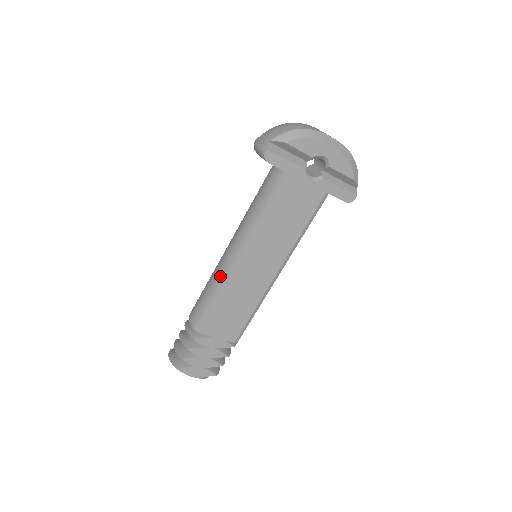
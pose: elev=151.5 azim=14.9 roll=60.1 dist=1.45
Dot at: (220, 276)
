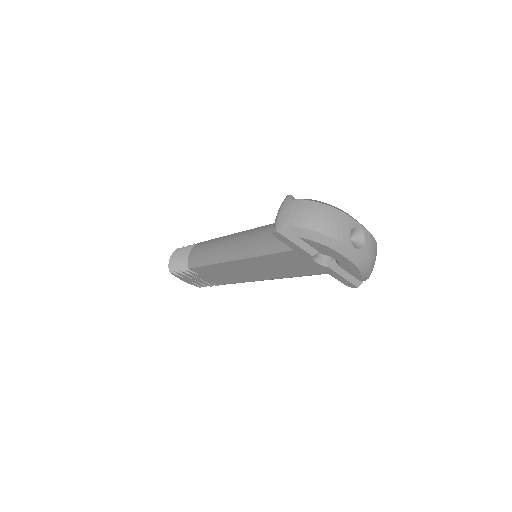
Dot at: (217, 255)
